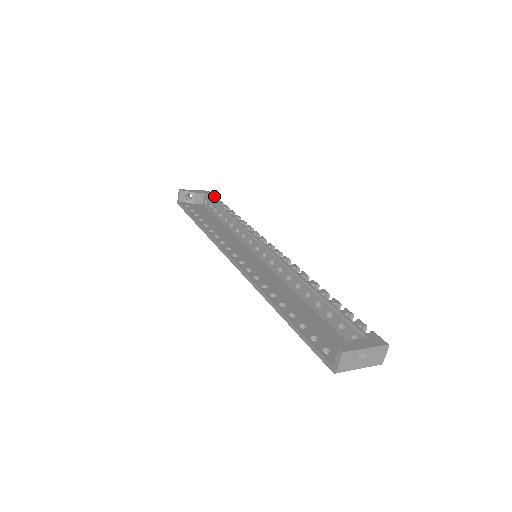
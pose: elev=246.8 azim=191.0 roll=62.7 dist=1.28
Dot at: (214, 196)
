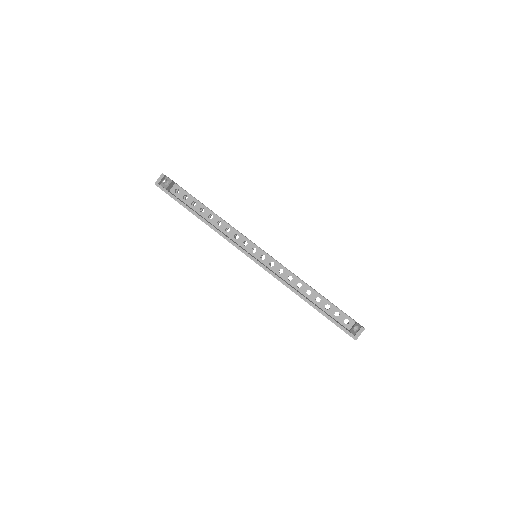
Dot at: occluded
